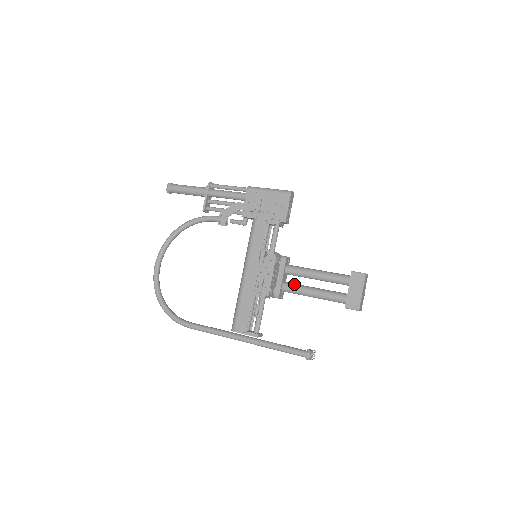
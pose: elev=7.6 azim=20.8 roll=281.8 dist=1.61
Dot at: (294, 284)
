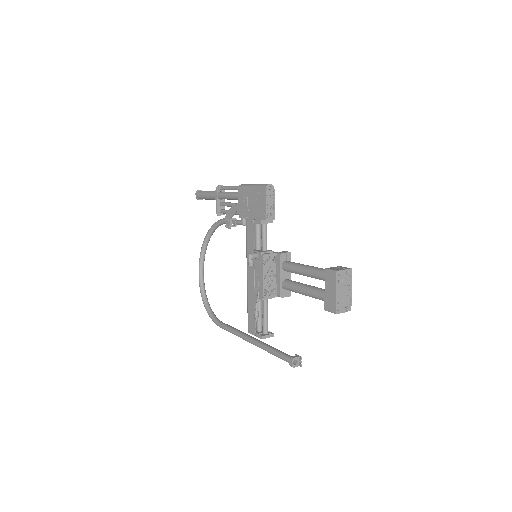
Dot at: (291, 282)
